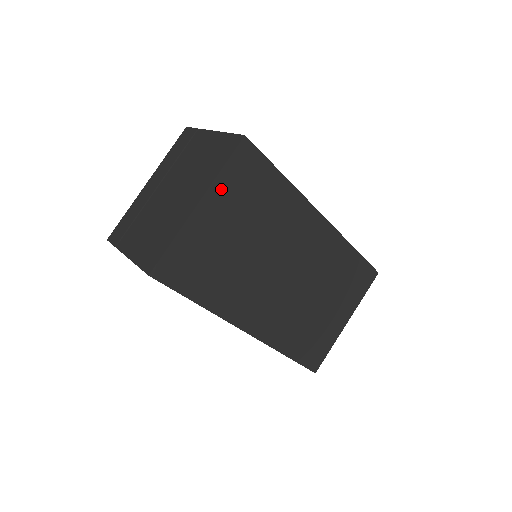
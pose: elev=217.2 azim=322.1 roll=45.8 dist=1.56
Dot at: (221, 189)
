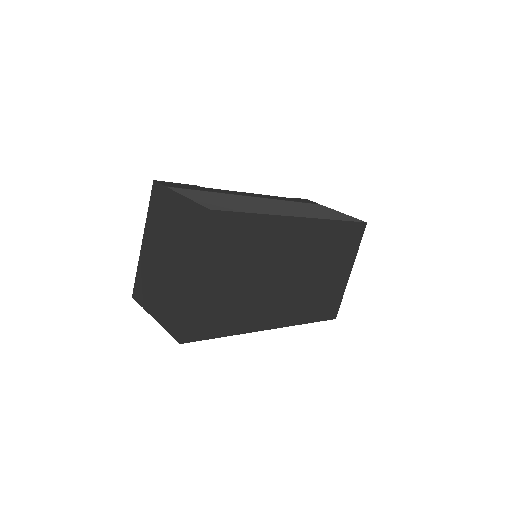
Dot at: (208, 258)
